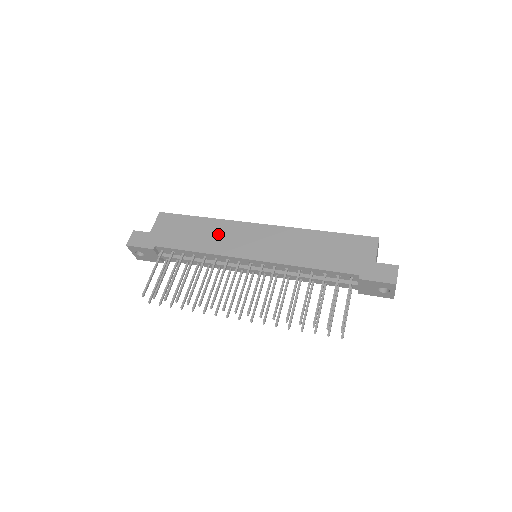
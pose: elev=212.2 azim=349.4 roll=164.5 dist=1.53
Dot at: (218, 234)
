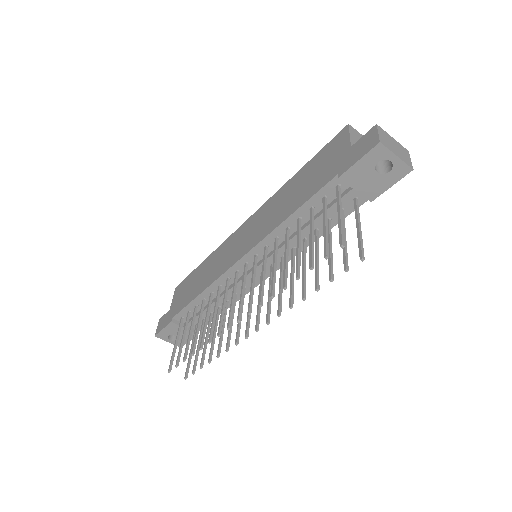
Dot at: (214, 263)
